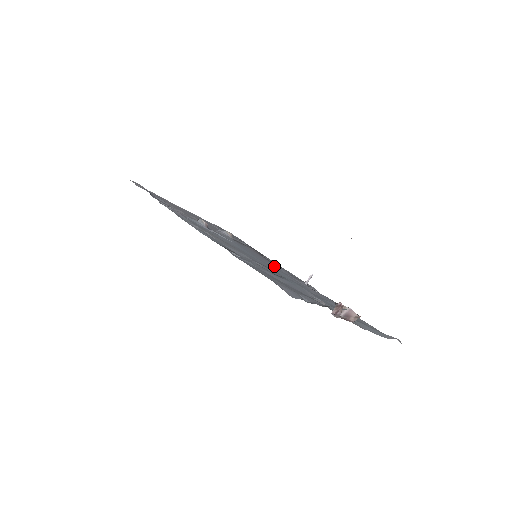
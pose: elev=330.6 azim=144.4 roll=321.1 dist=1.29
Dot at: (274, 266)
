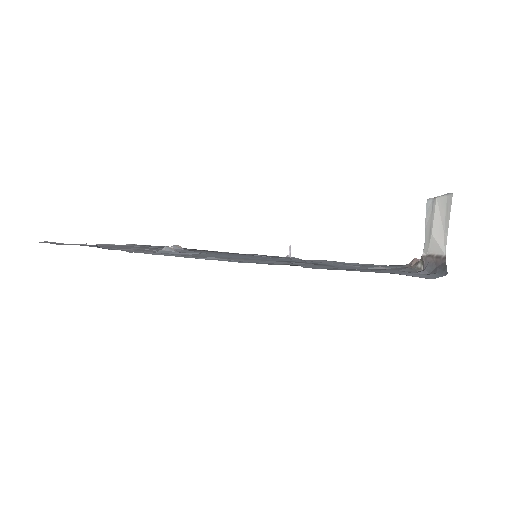
Dot at: occluded
